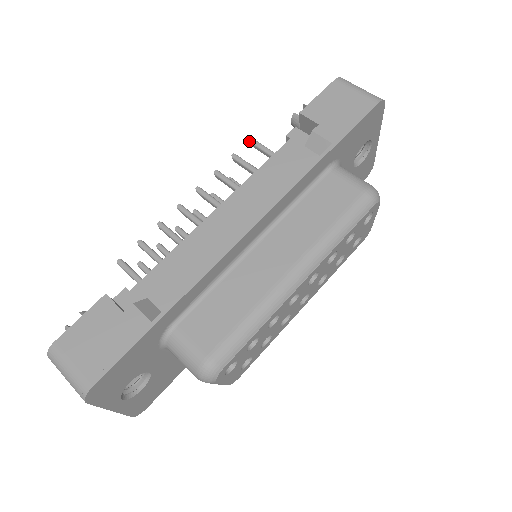
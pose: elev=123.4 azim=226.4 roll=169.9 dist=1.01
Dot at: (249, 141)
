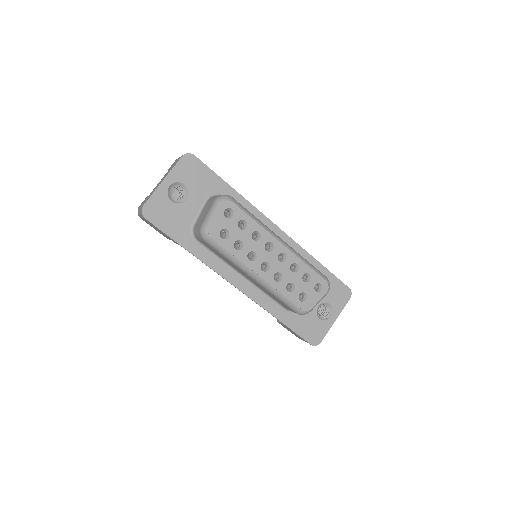
Dot at: occluded
